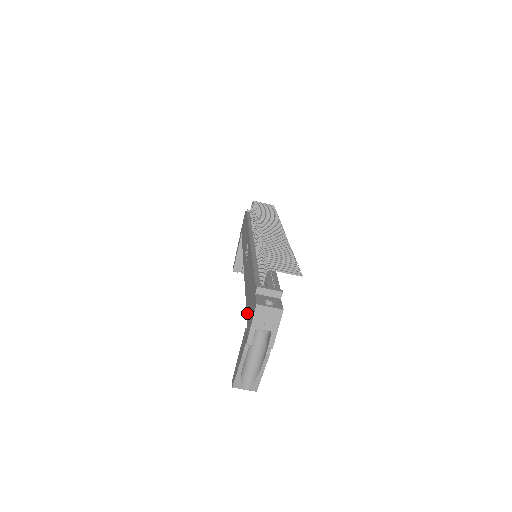
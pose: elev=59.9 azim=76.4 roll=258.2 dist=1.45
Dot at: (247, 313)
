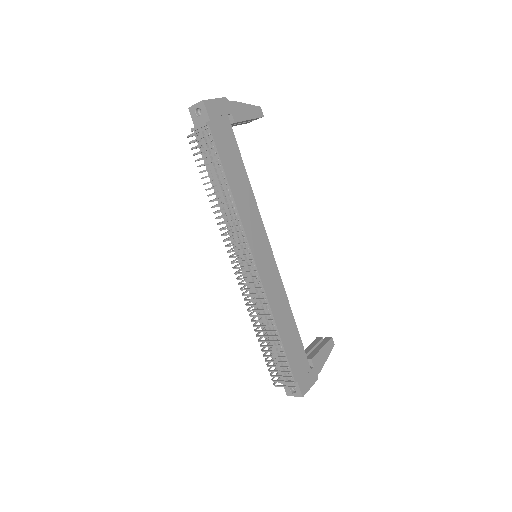
Dot at: occluded
